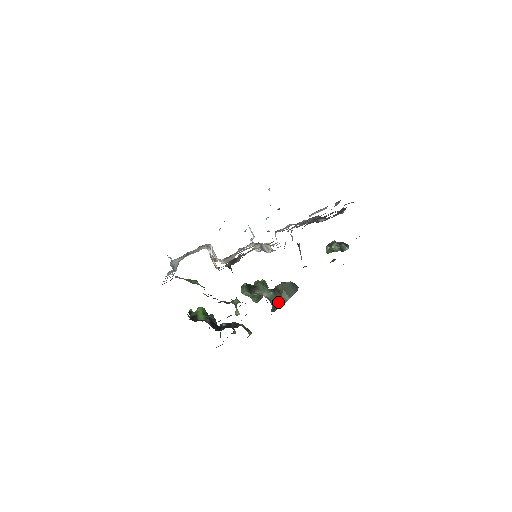
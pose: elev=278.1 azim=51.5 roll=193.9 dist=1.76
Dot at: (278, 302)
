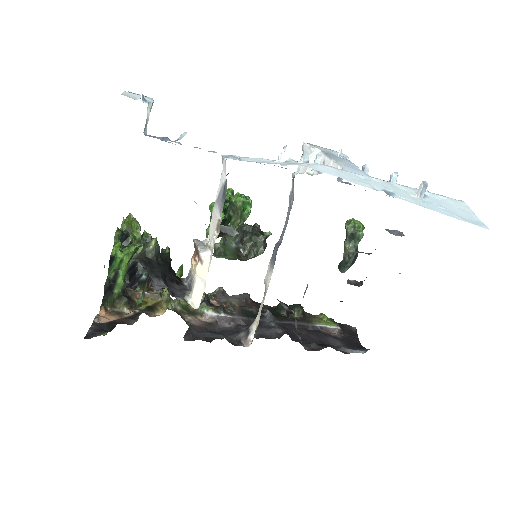
Dot at: (227, 256)
